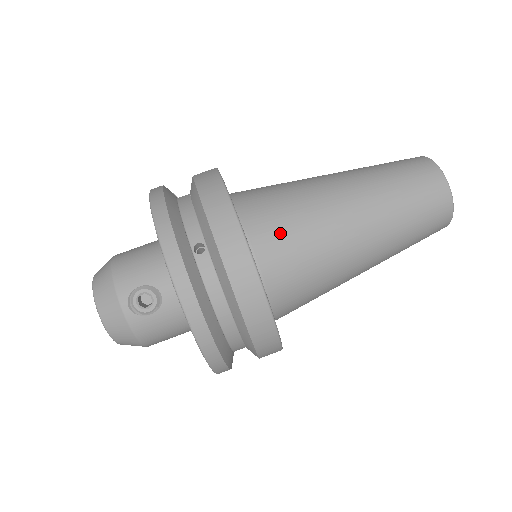
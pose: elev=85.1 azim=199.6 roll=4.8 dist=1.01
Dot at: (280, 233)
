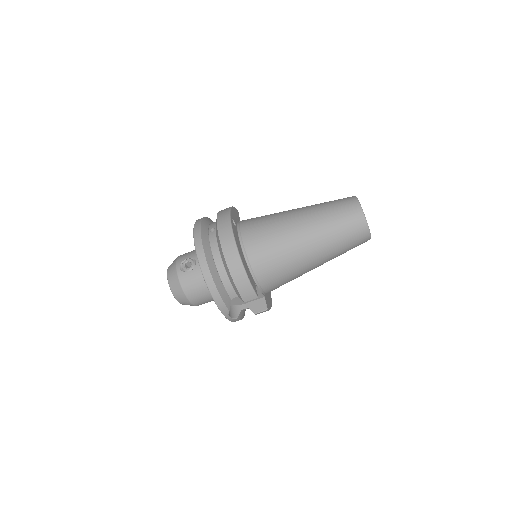
Dot at: (255, 226)
